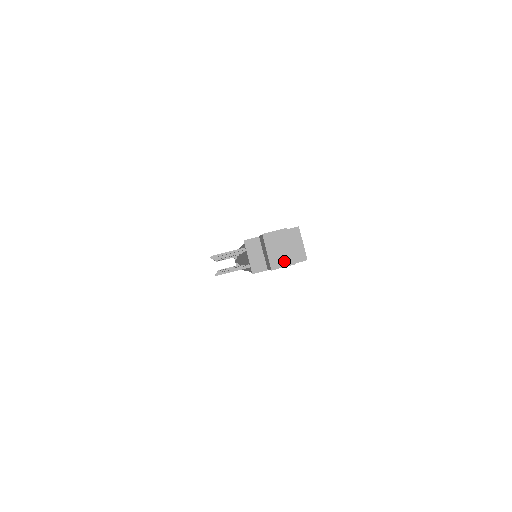
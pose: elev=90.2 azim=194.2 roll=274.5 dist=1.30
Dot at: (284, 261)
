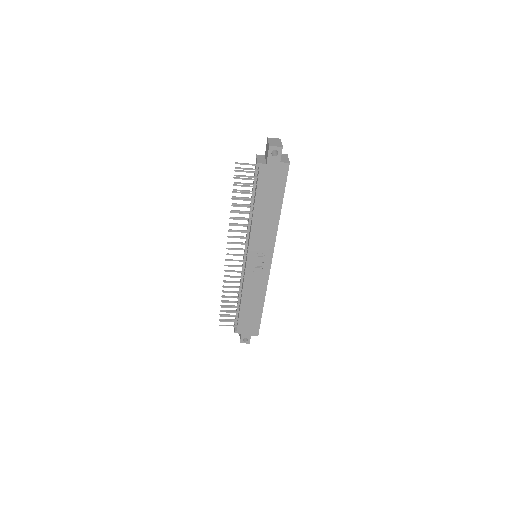
Dot at: (277, 145)
